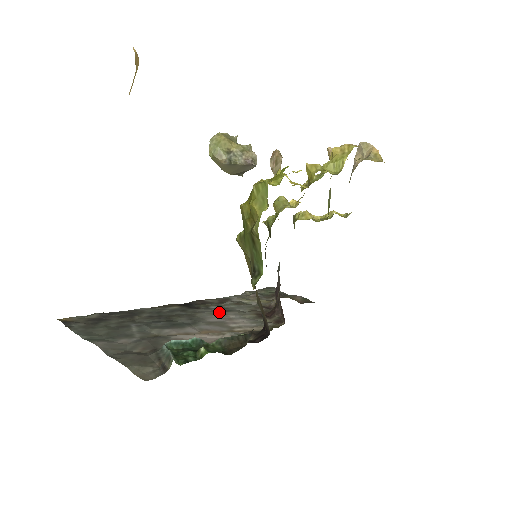
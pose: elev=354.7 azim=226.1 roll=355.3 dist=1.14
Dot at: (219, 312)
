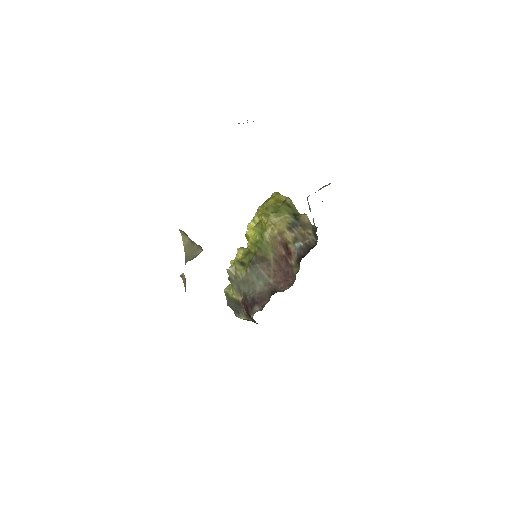
Dot at: occluded
